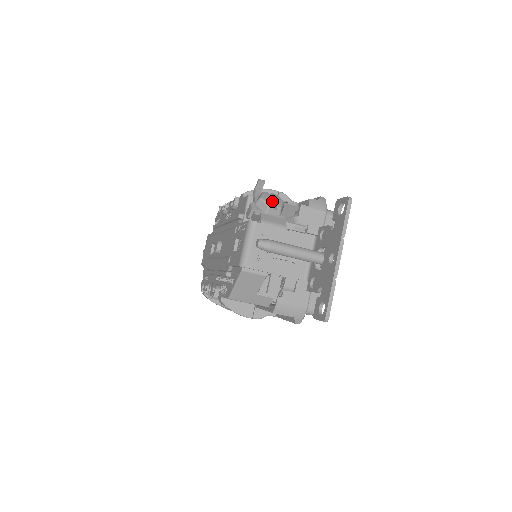
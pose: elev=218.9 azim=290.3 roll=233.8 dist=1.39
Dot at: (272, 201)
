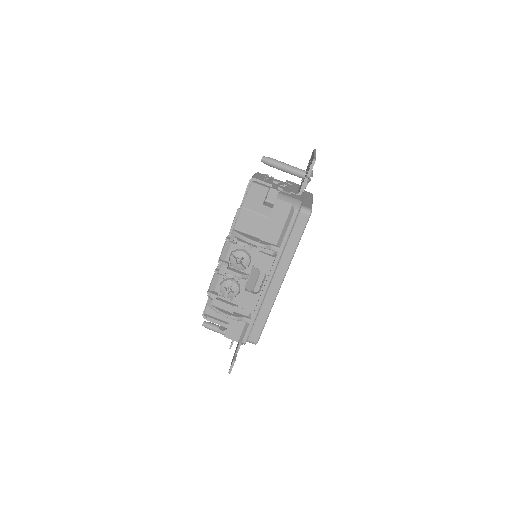
Dot at: occluded
